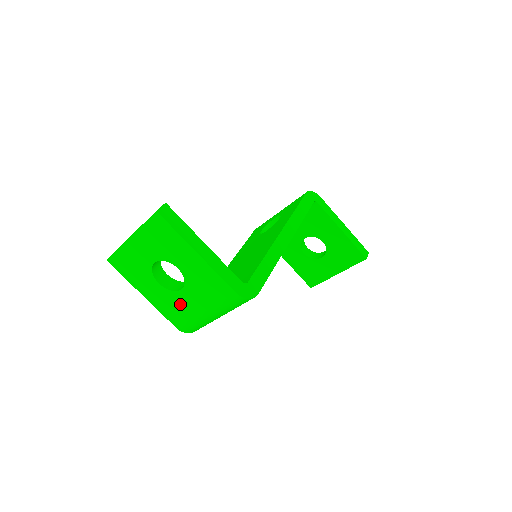
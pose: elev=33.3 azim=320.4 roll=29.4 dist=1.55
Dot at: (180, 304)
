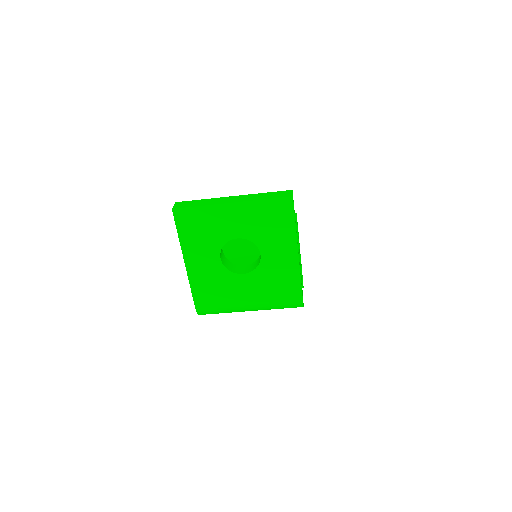
Dot at: (226, 286)
